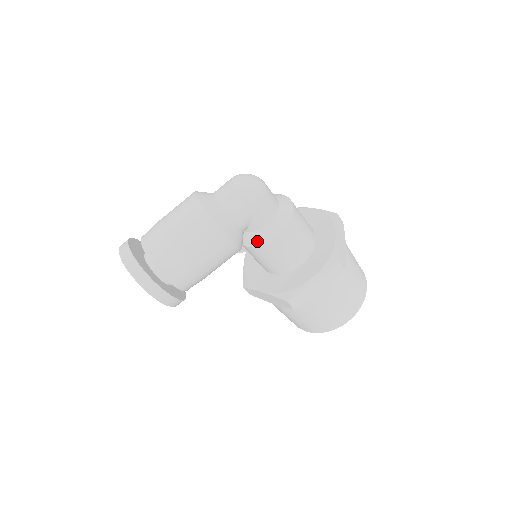
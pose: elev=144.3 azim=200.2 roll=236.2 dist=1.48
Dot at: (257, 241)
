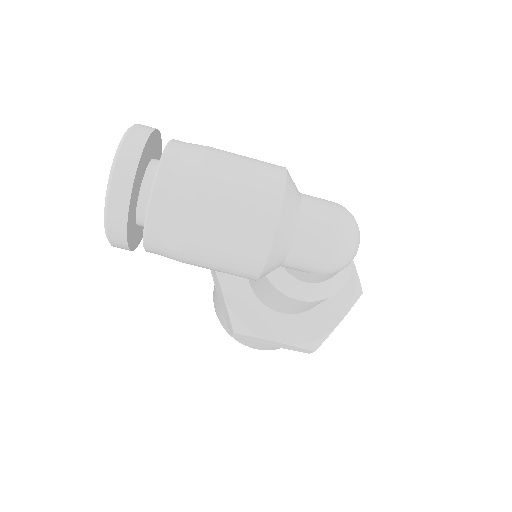
Dot at: (277, 280)
